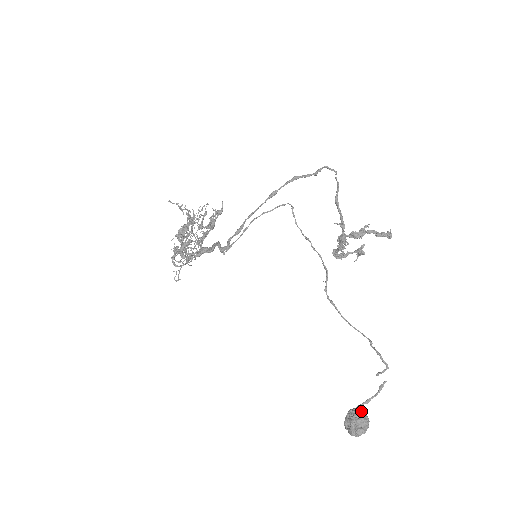
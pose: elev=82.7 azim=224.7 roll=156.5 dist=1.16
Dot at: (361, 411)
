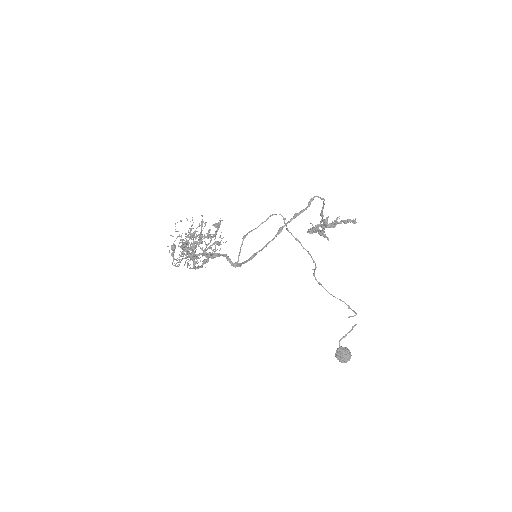
Dot at: (346, 349)
